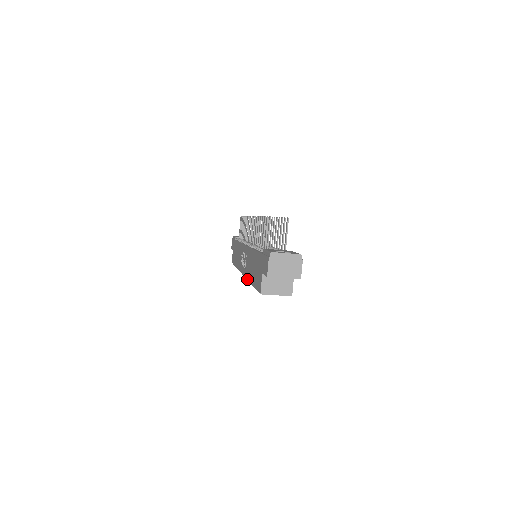
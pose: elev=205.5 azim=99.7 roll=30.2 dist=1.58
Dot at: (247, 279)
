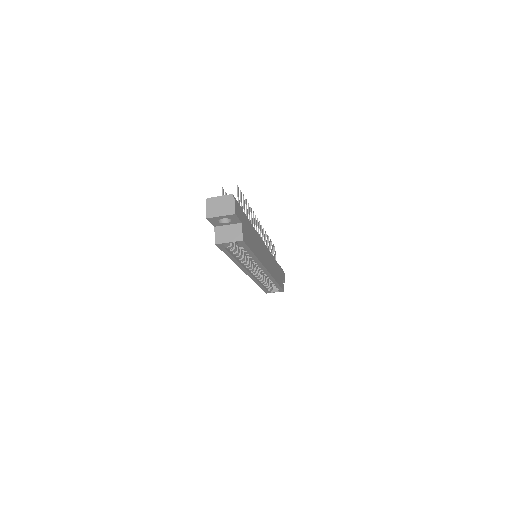
Dot at: (237, 265)
